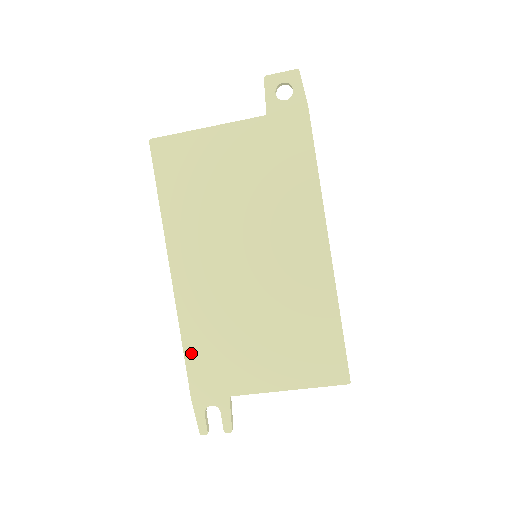
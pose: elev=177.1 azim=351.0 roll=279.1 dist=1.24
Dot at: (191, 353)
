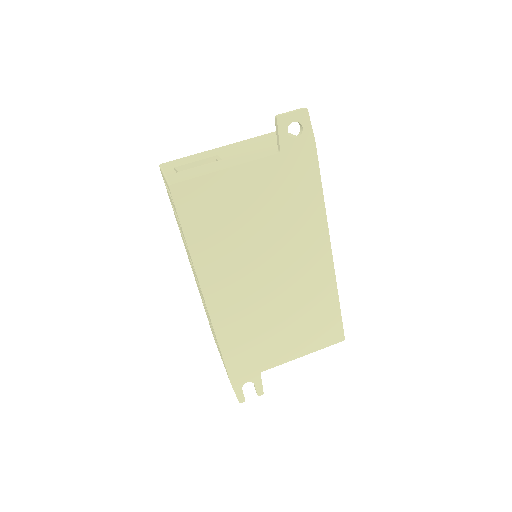
Dot at: (228, 352)
